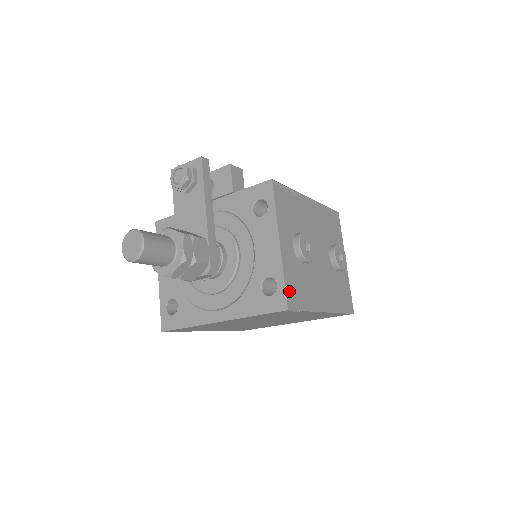
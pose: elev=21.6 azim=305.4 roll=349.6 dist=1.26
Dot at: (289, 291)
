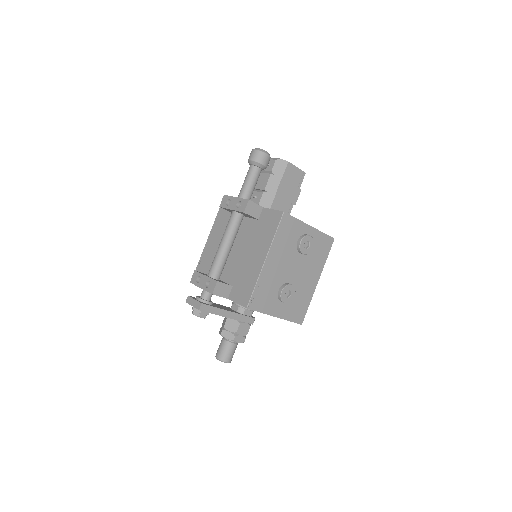
Dot at: (296, 319)
